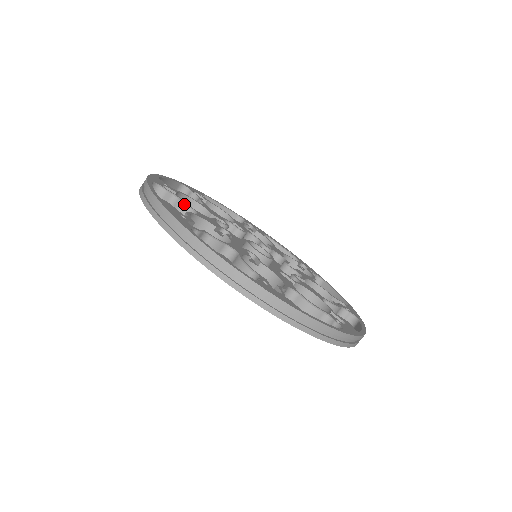
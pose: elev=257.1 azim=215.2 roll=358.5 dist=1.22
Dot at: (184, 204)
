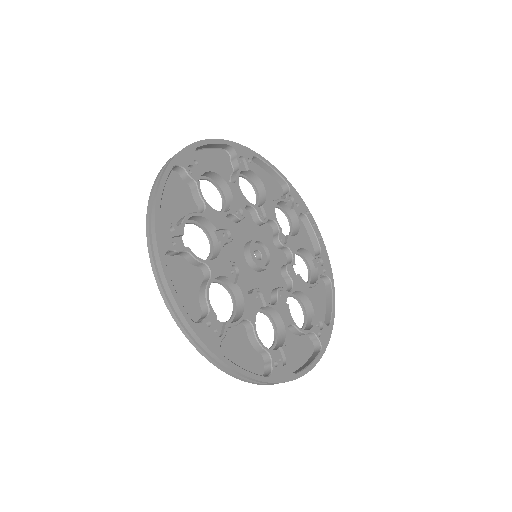
Dot at: (199, 195)
